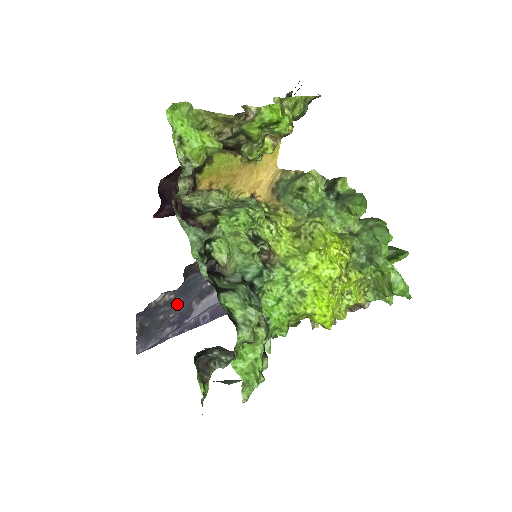
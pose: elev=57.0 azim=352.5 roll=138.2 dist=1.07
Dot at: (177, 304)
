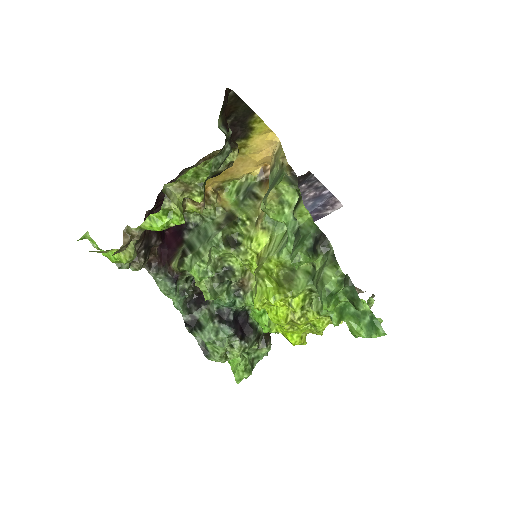
Dot at: occluded
